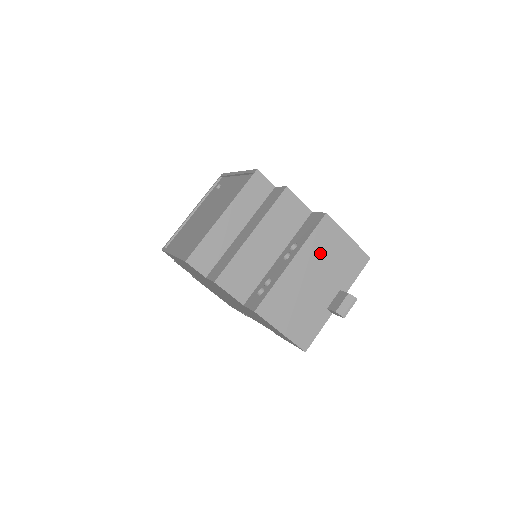
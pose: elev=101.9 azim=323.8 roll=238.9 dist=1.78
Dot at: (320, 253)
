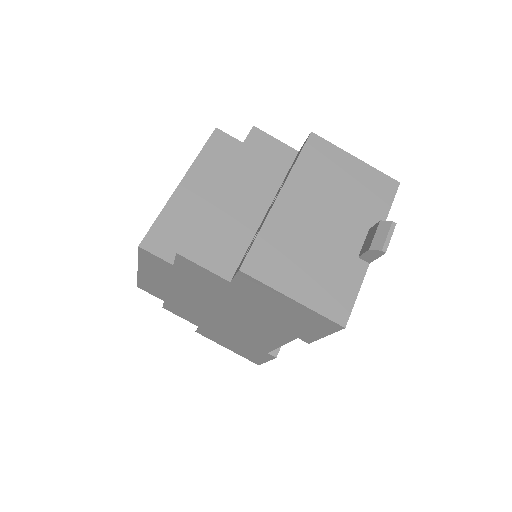
Dot at: (319, 182)
